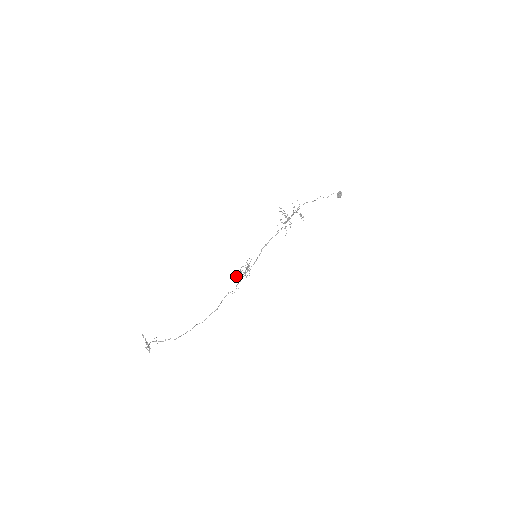
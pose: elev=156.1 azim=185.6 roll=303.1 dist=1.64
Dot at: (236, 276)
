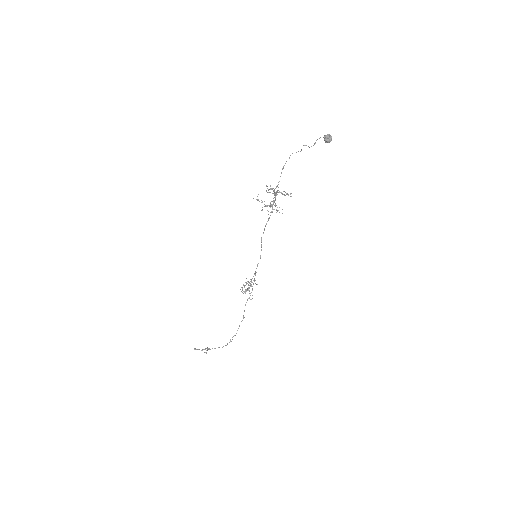
Dot at: occluded
